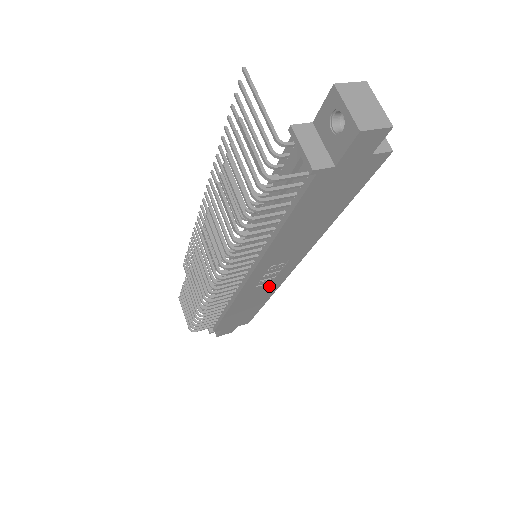
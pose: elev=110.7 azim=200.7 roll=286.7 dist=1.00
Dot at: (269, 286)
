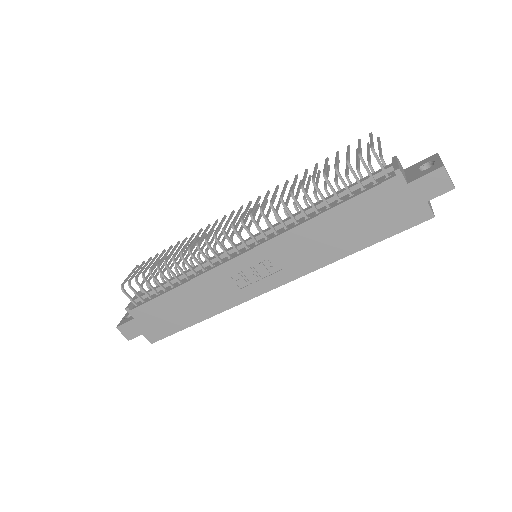
Dot at: (233, 293)
